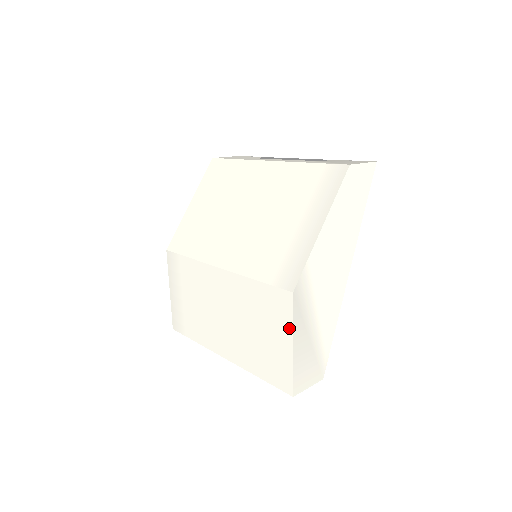
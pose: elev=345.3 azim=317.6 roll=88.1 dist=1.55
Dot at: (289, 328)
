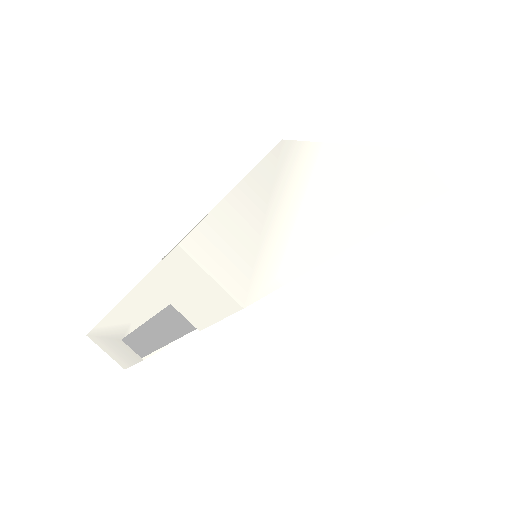
Dot at: occluded
